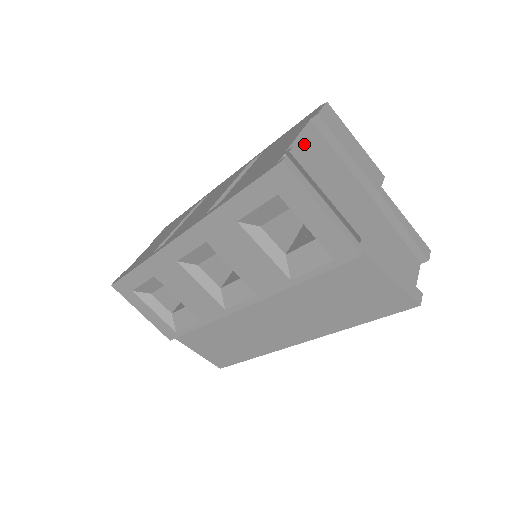
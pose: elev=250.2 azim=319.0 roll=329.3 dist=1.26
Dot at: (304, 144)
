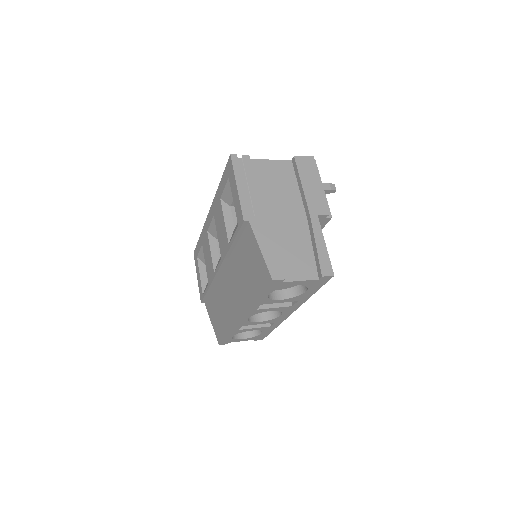
Dot at: (269, 165)
